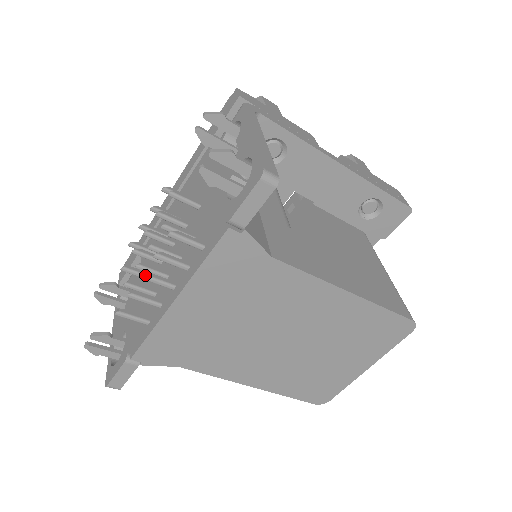
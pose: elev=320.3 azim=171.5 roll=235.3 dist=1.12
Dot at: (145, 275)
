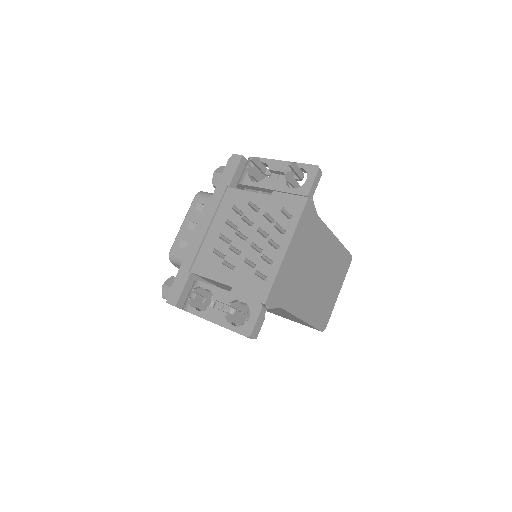
Dot at: (270, 239)
